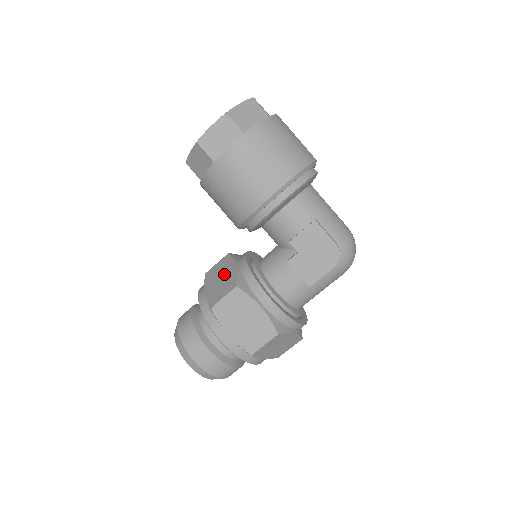
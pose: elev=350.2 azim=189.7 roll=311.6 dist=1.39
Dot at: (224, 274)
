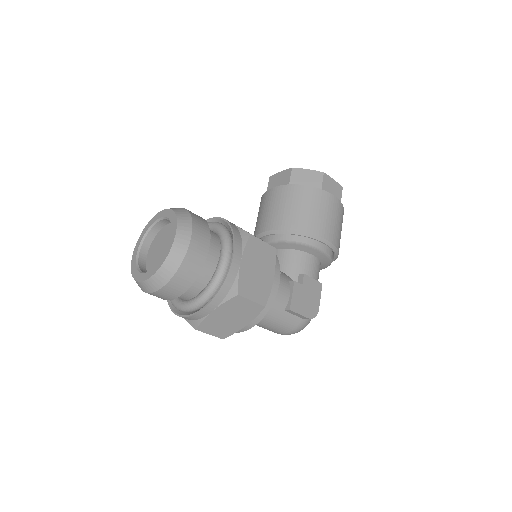
Dot at: occluded
